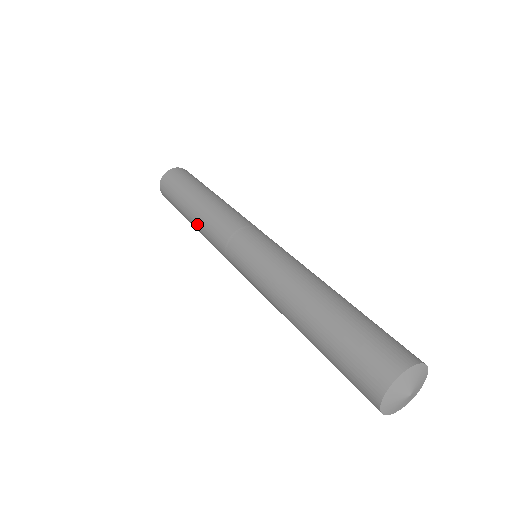
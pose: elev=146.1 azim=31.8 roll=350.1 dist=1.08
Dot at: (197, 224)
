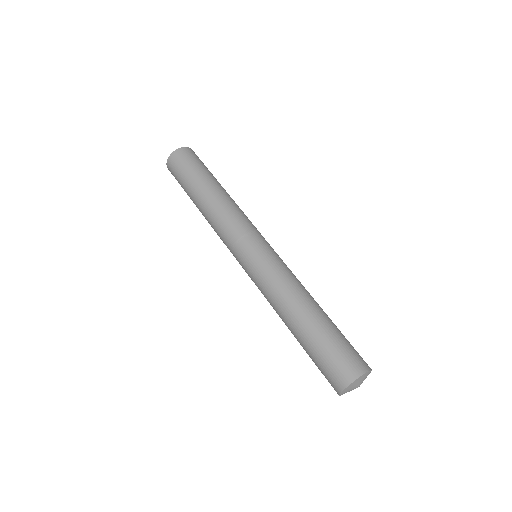
Dot at: occluded
